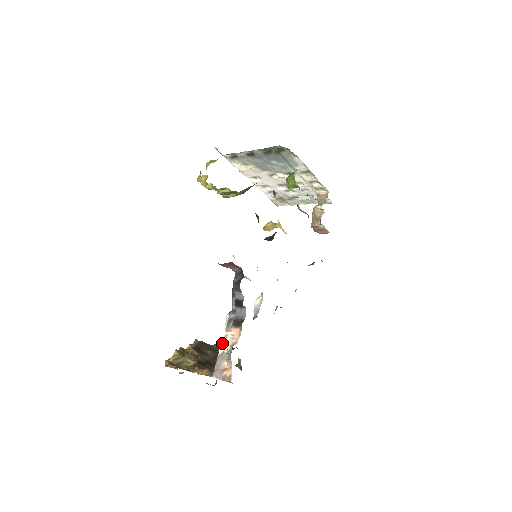
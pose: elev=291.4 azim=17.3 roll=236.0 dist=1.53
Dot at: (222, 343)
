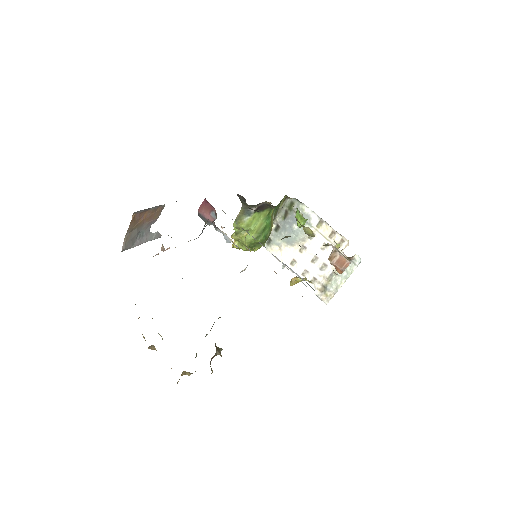
Dot at: occluded
